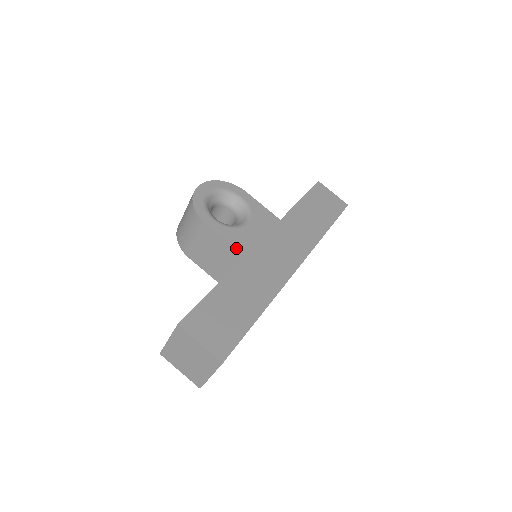
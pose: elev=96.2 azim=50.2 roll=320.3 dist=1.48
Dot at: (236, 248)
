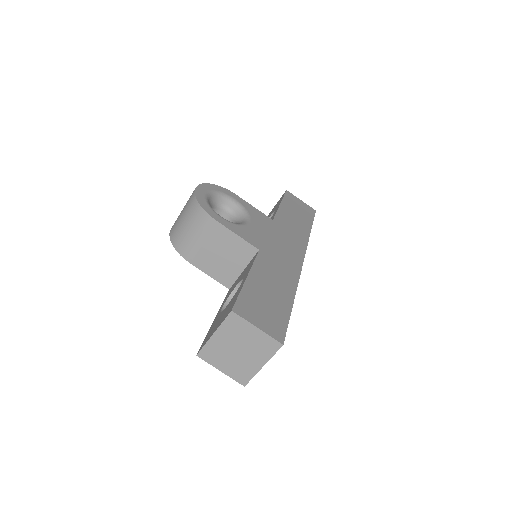
Dot at: (250, 243)
